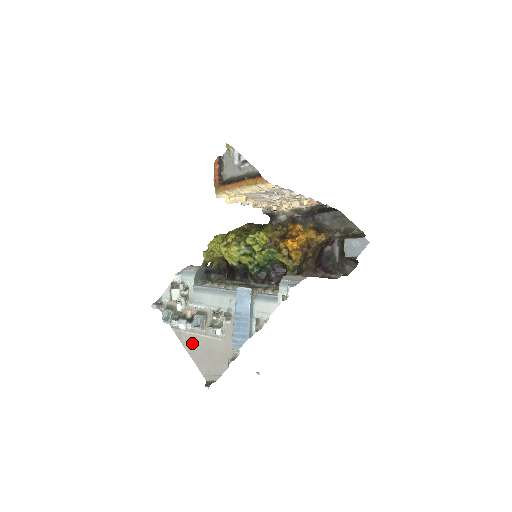
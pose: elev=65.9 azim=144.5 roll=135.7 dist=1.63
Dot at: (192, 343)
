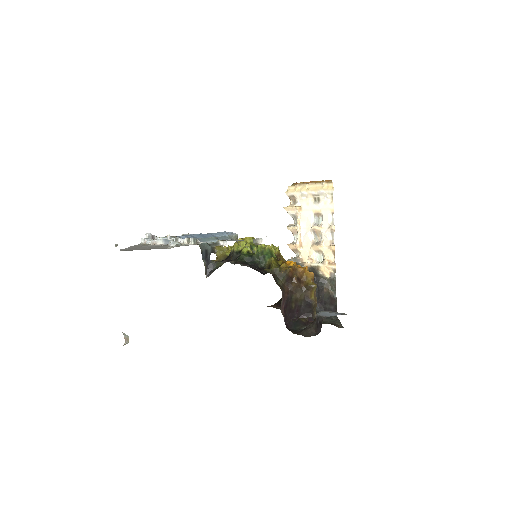
Dot at: occluded
